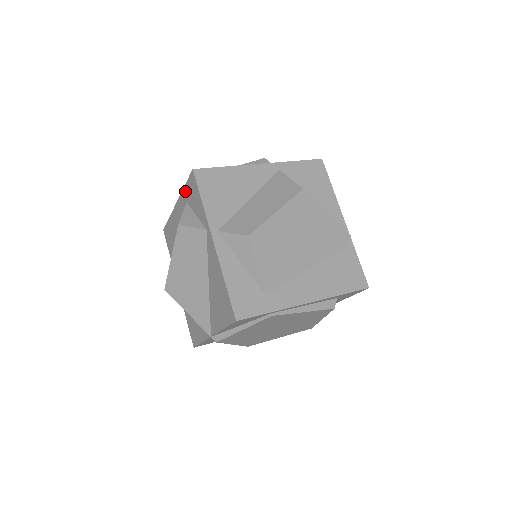
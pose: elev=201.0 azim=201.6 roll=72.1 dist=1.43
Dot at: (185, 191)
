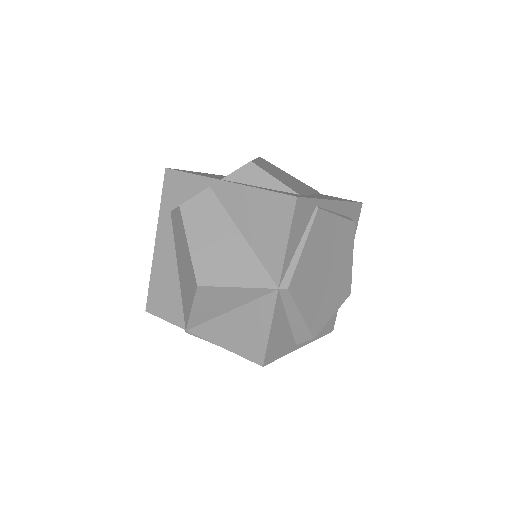
Dot at: (164, 204)
